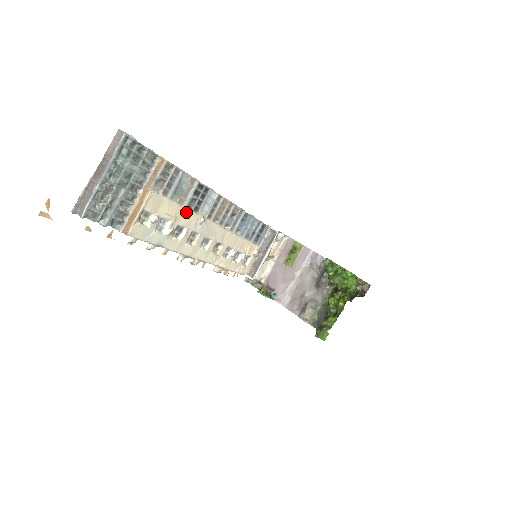
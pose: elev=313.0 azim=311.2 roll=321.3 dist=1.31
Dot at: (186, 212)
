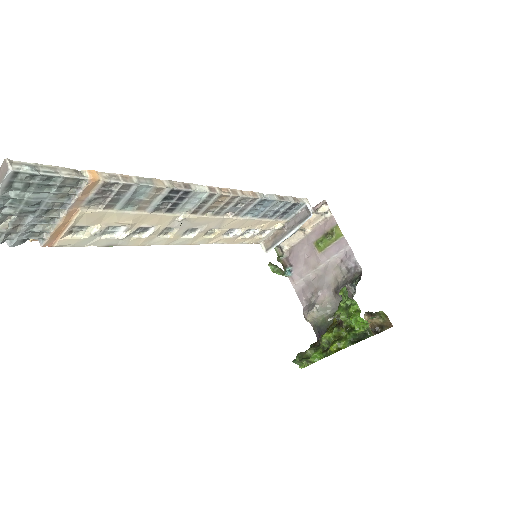
Dot at: (152, 215)
